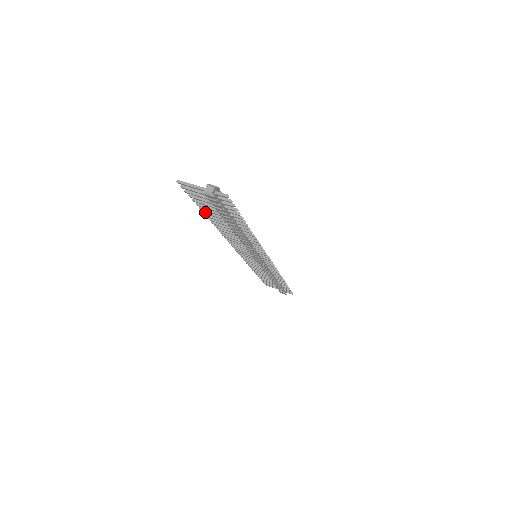
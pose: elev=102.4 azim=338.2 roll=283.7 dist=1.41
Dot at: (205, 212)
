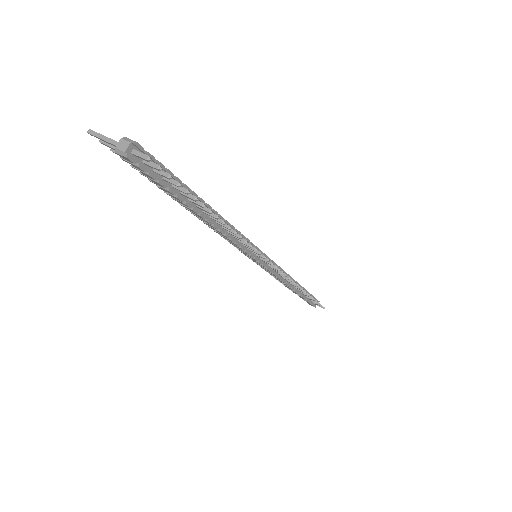
Dot at: occluded
